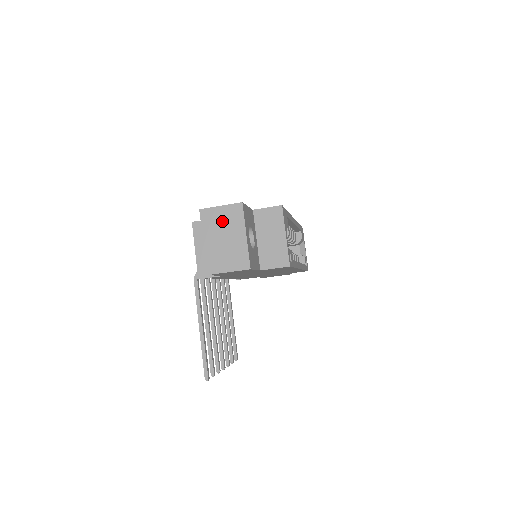
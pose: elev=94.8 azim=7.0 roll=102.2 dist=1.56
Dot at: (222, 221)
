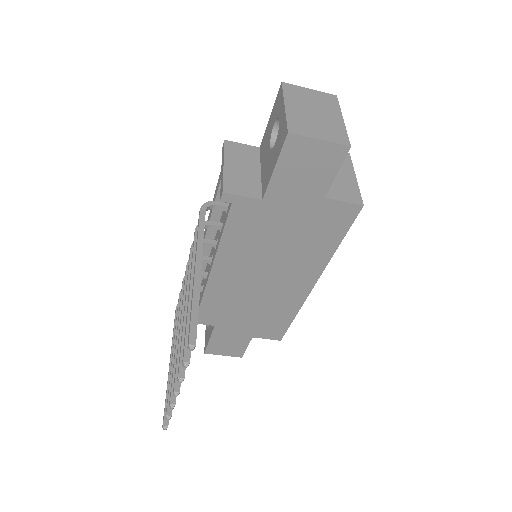
Dot at: (311, 99)
